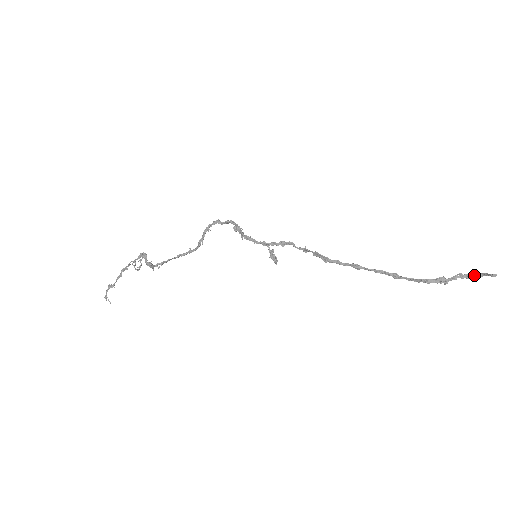
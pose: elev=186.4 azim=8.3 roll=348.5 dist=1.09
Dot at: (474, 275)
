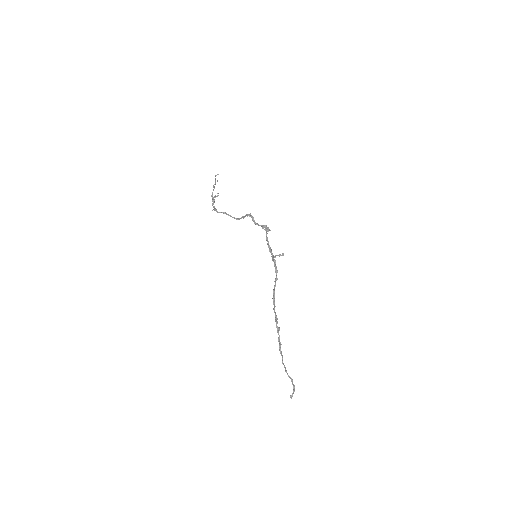
Dot at: (293, 387)
